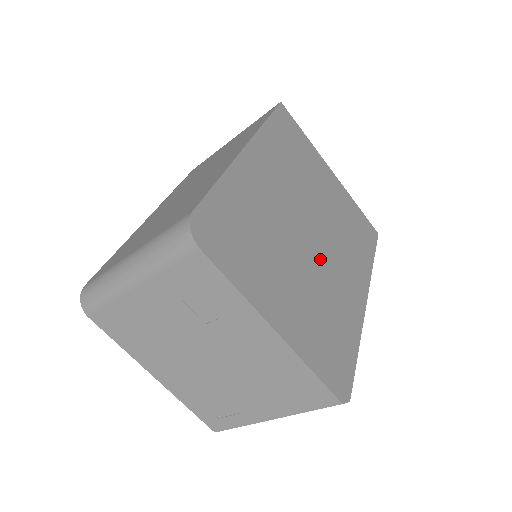
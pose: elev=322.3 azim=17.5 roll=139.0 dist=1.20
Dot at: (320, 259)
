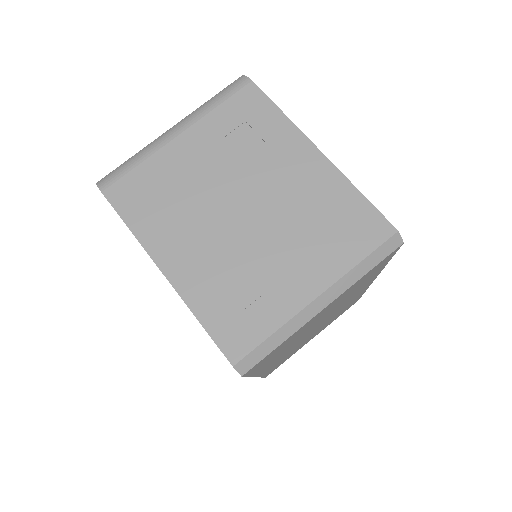
Dot at: occluded
